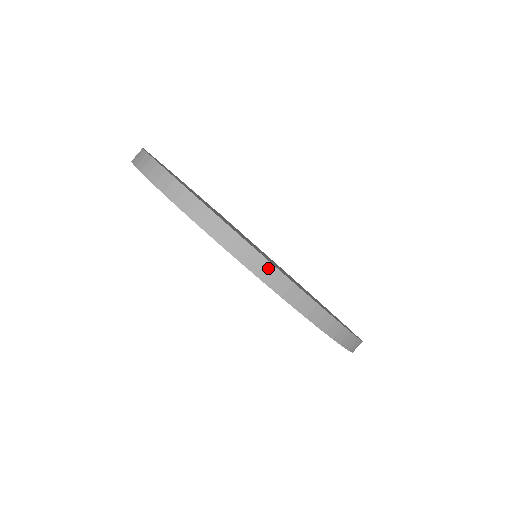
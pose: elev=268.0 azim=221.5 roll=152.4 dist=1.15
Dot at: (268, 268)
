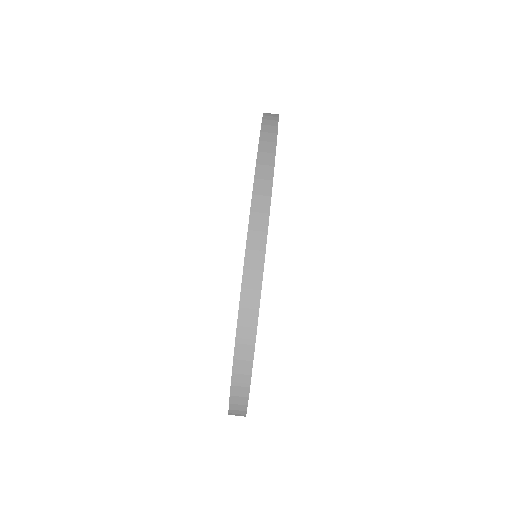
Dot at: (270, 157)
